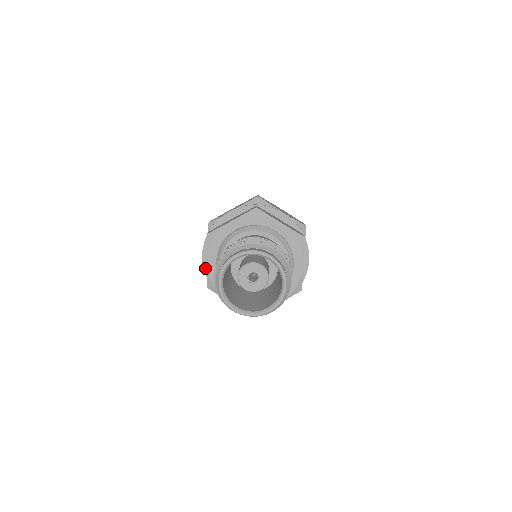
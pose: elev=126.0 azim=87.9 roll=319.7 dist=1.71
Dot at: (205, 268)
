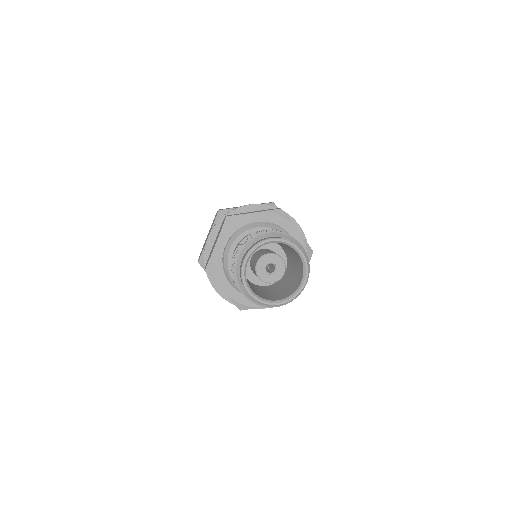
Dot at: (225, 298)
